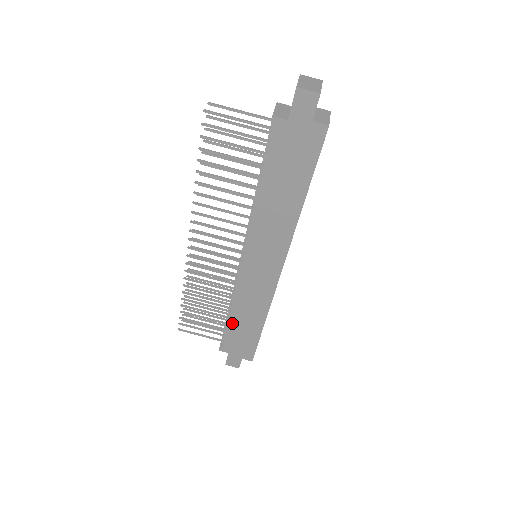
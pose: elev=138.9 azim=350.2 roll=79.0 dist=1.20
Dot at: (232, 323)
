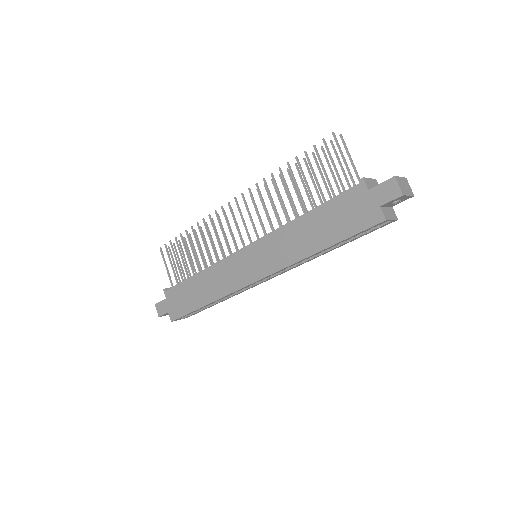
Dot at: (192, 280)
